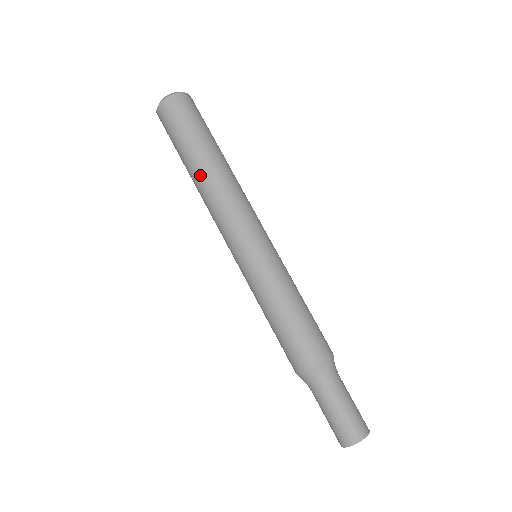
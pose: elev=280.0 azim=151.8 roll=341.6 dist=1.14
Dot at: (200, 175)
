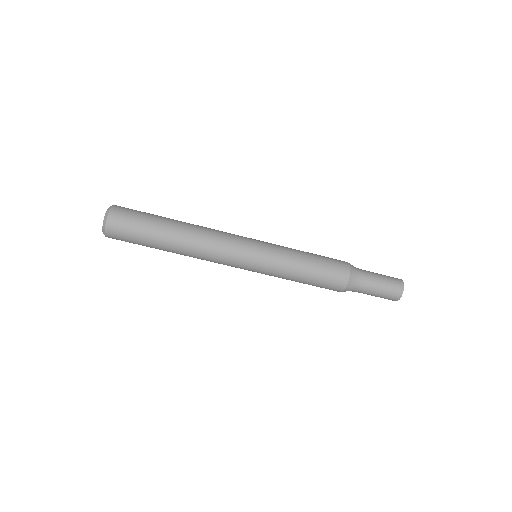
Dot at: (178, 251)
